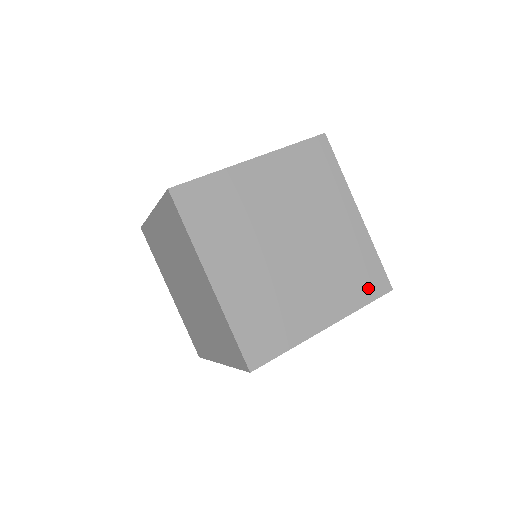
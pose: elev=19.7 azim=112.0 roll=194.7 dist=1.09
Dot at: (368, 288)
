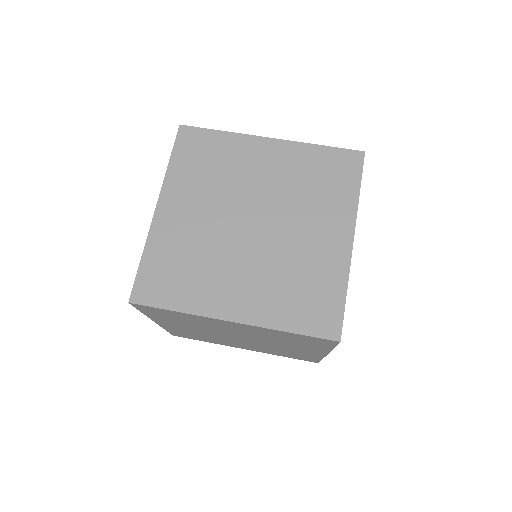
Dot at: (309, 318)
